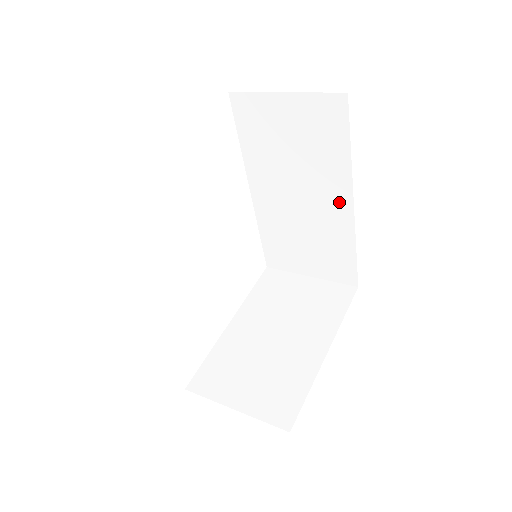
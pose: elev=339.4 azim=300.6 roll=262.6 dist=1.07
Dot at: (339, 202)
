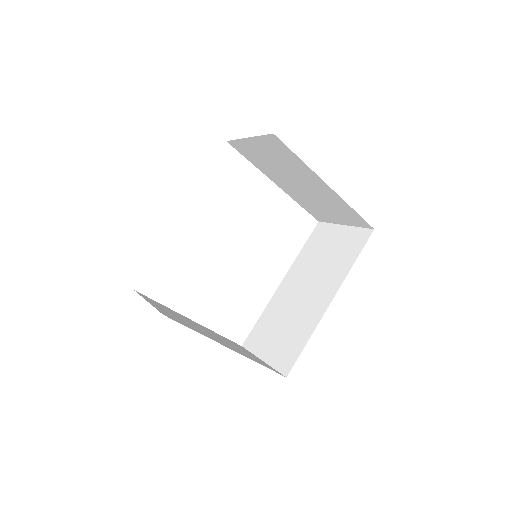
Dot at: (325, 297)
